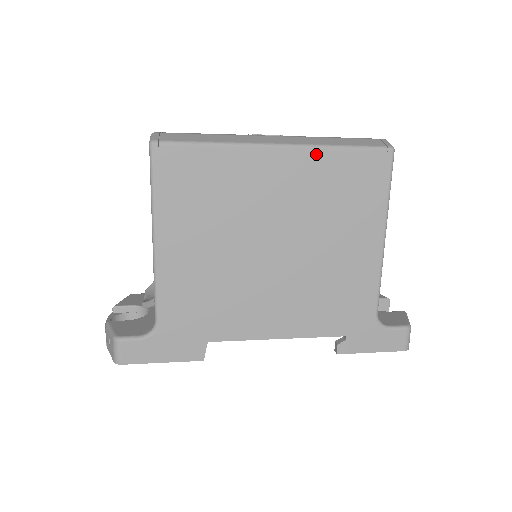
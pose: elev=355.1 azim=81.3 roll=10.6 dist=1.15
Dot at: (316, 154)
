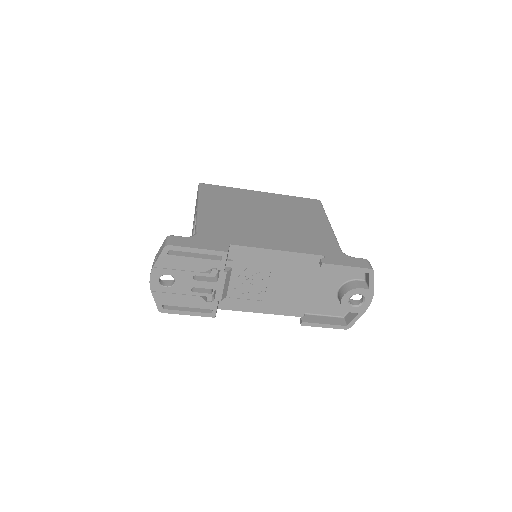
Dot at: (281, 196)
